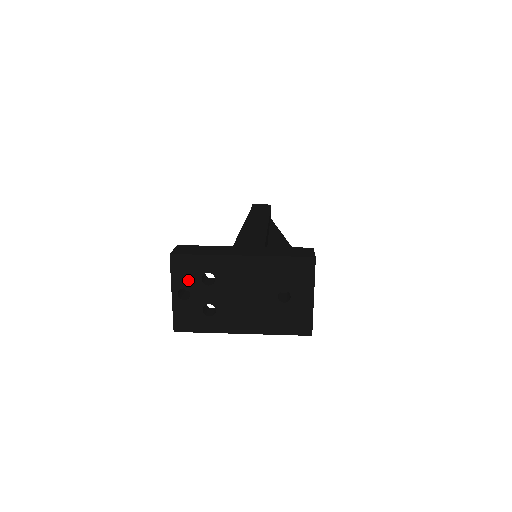
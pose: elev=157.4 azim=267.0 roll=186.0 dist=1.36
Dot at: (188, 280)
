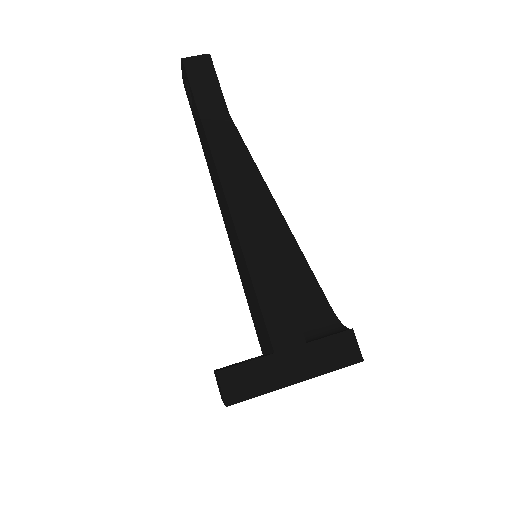
Dot at: occluded
